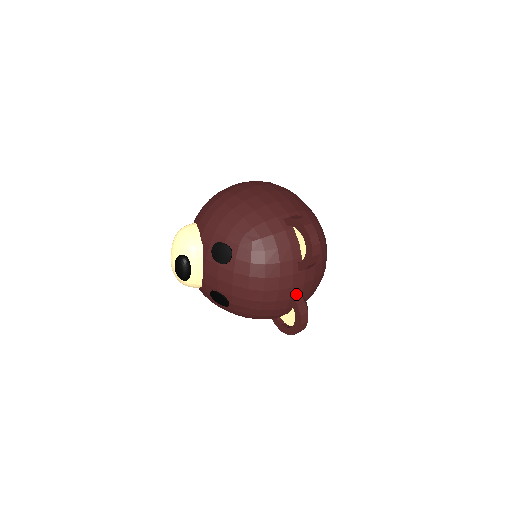
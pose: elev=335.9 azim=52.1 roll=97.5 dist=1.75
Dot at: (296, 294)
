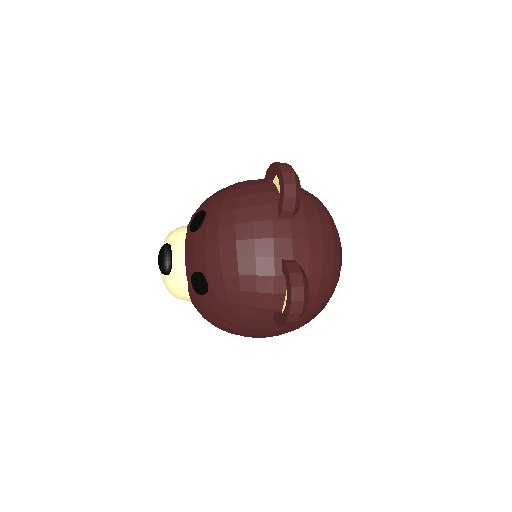
Dot at: (283, 252)
